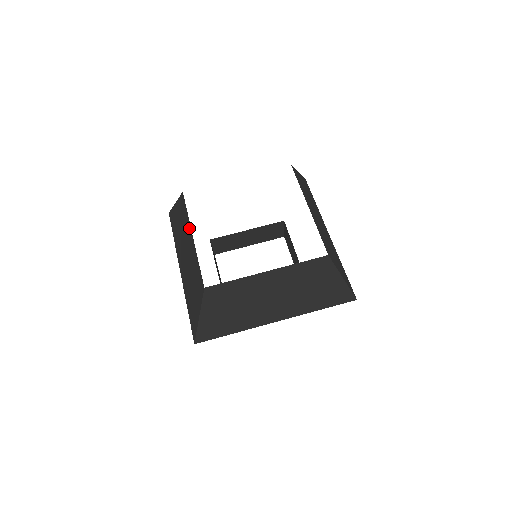
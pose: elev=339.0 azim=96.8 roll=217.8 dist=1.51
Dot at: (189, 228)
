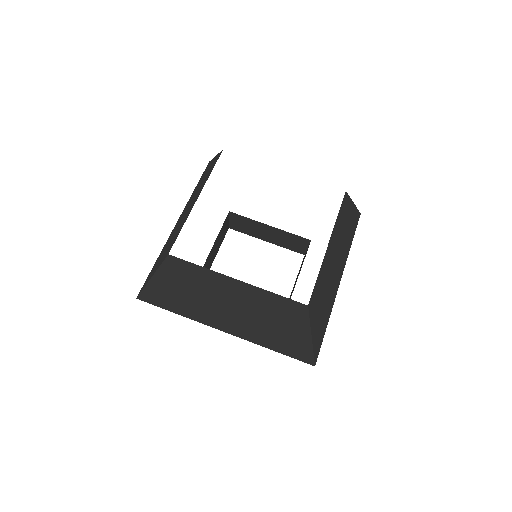
Dot at: (202, 188)
